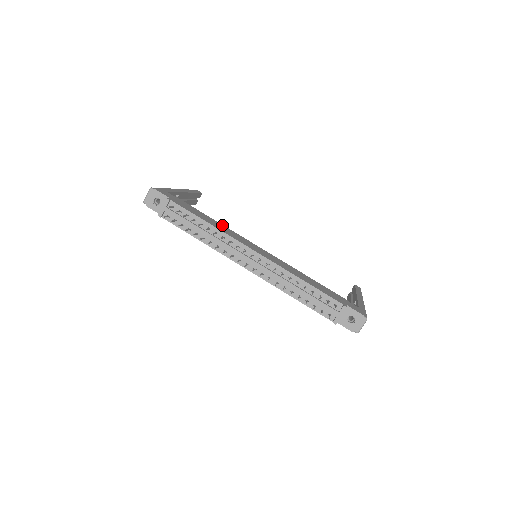
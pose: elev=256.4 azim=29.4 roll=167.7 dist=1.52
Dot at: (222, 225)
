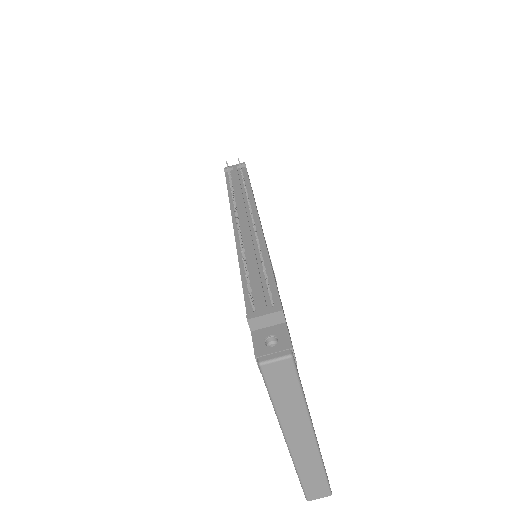
Dot at: occluded
